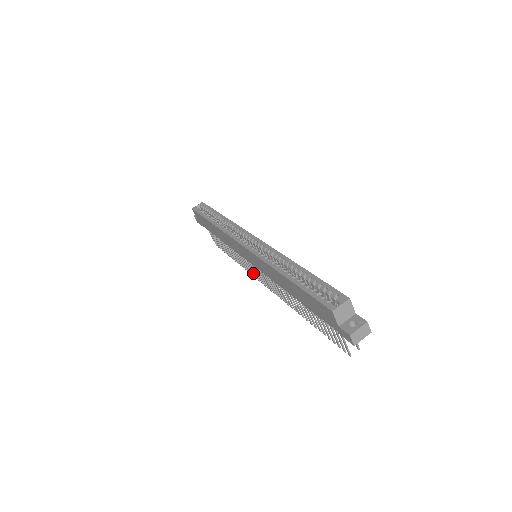
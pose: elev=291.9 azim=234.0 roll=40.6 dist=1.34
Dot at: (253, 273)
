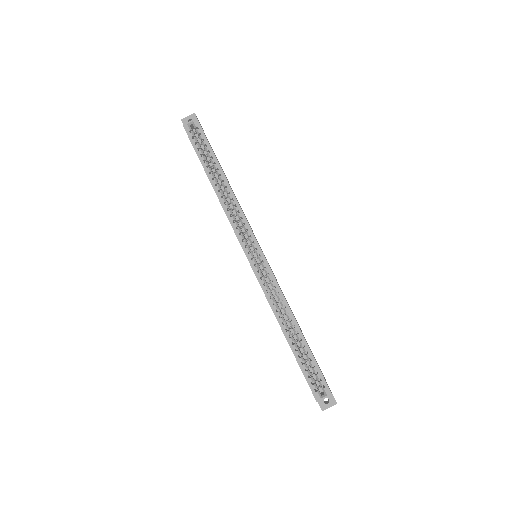
Dot at: occluded
